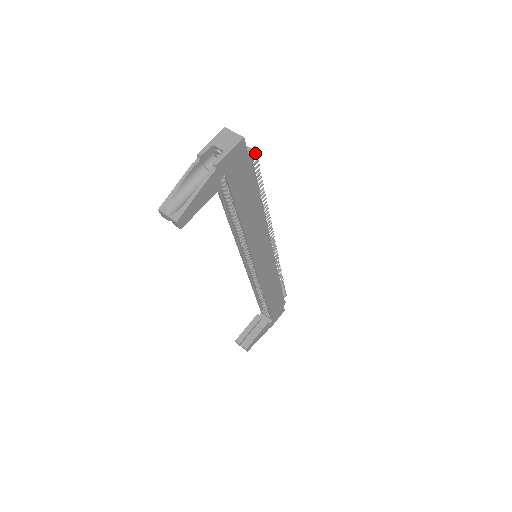
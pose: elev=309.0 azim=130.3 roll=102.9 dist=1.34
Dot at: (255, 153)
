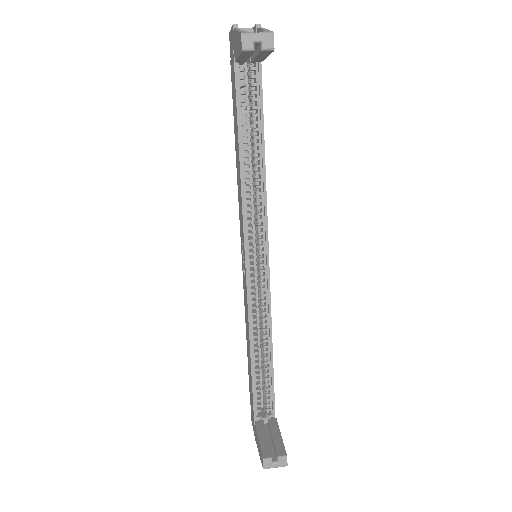
Dot at: occluded
